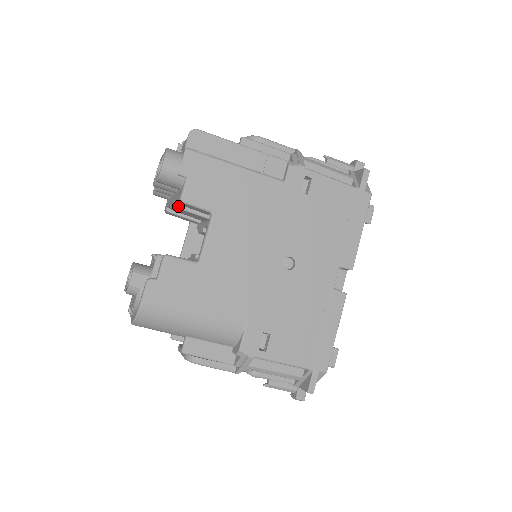
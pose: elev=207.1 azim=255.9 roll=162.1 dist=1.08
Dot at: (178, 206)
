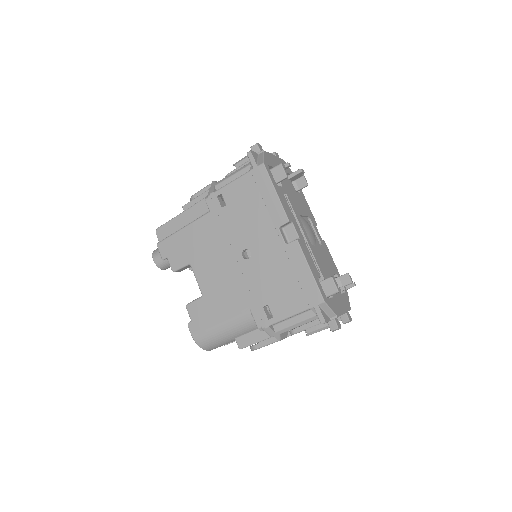
Dot at: occluded
